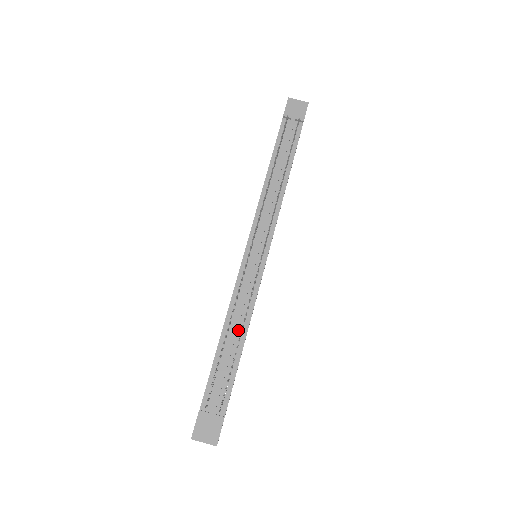
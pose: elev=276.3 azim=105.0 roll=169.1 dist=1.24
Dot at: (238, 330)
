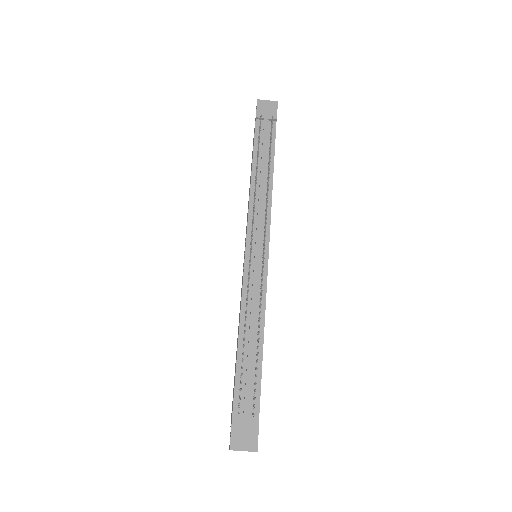
Dot at: (254, 331)
